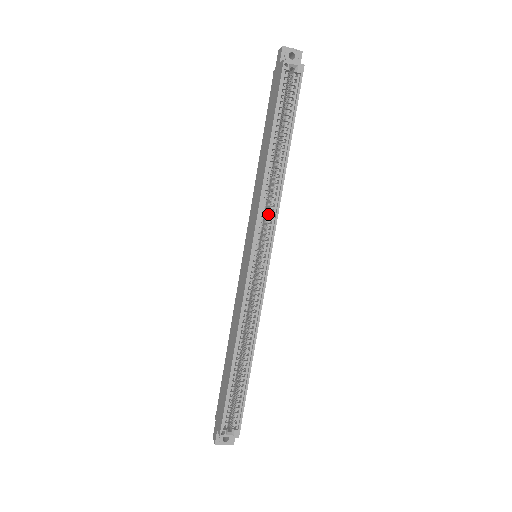
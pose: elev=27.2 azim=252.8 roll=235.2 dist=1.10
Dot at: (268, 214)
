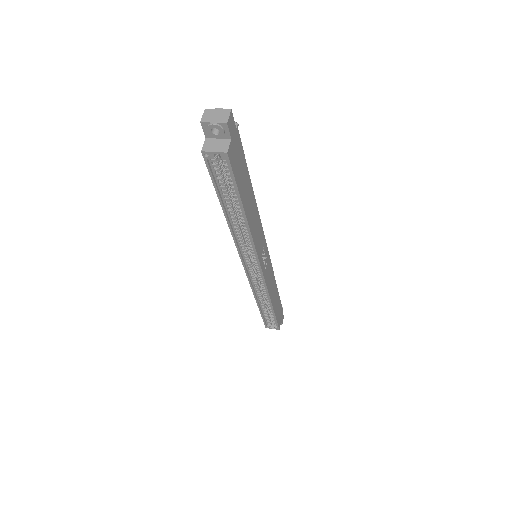
Dot at: occluded
